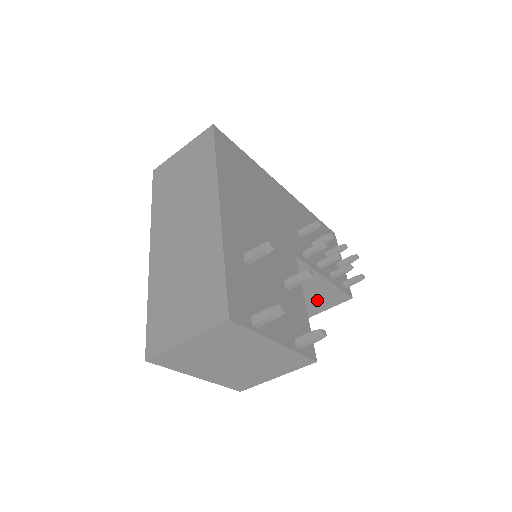
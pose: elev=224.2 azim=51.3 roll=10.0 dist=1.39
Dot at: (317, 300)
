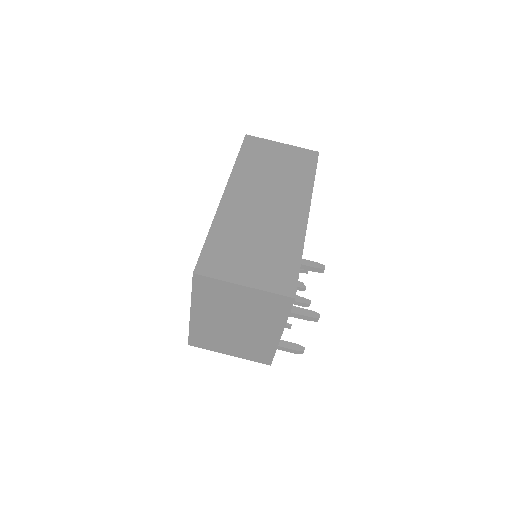
Dot at: occluded
